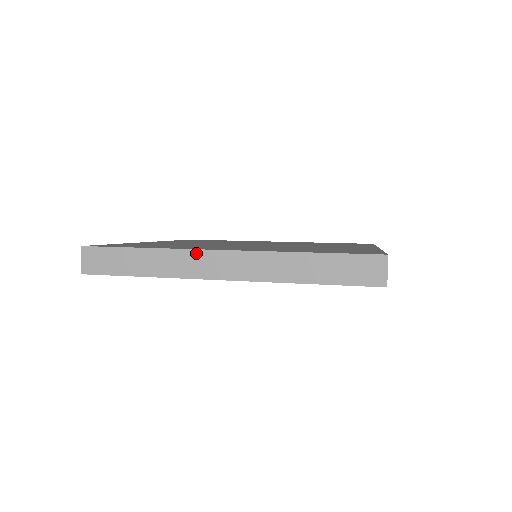
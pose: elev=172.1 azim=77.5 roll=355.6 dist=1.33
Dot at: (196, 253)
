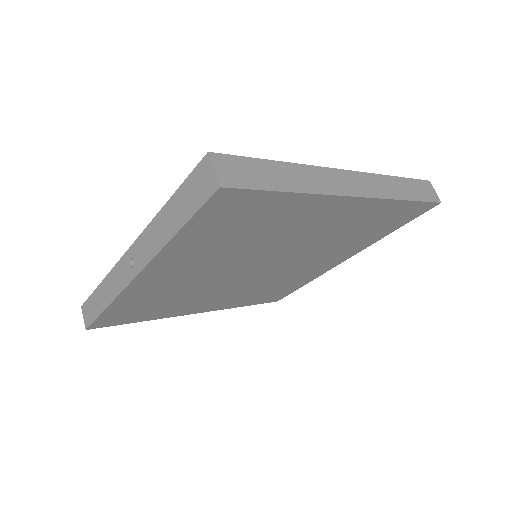
Dot at: (328, 171)
